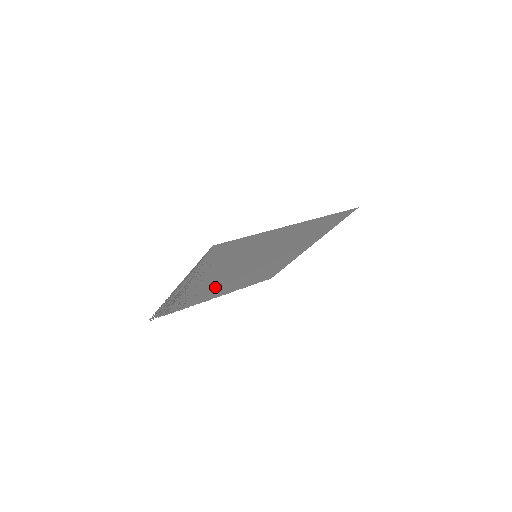
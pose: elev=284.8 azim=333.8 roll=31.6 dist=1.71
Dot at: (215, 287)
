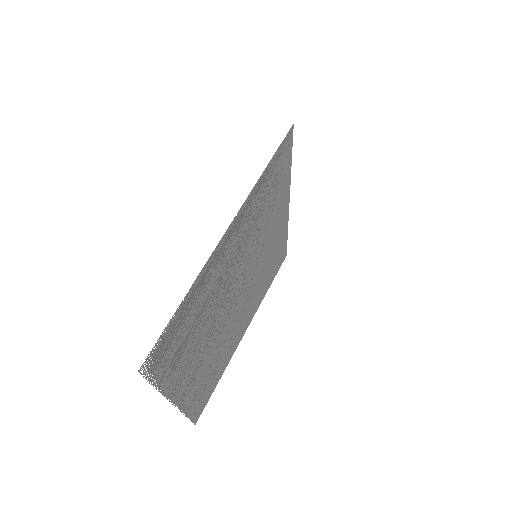
Dot at: (207, 328)
